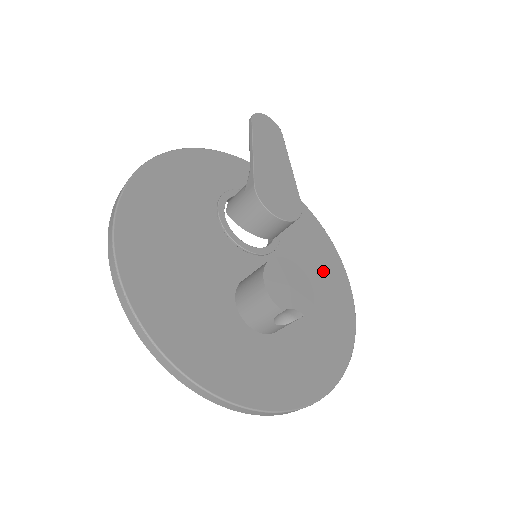
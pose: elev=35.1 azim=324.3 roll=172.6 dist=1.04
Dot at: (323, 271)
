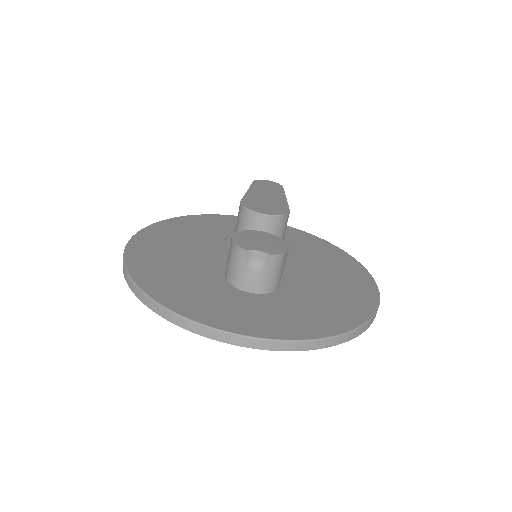
Dot at: (339, 273)
